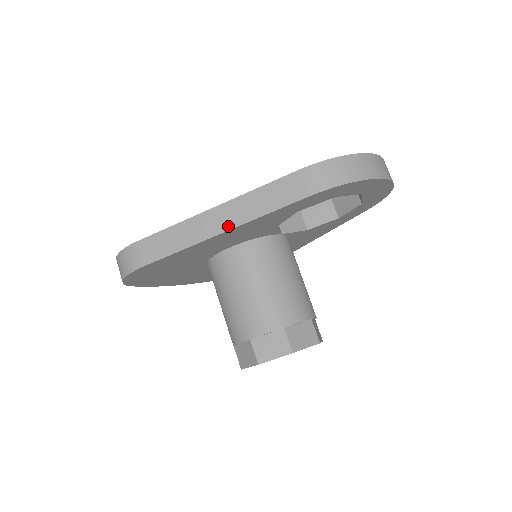
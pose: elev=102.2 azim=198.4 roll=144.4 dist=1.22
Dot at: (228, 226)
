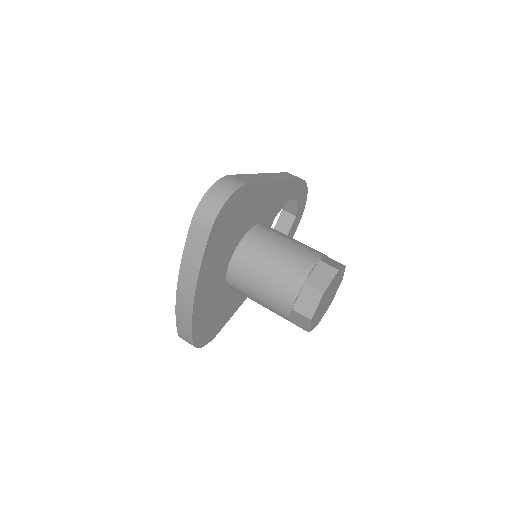
Dot at: (278, 180)
